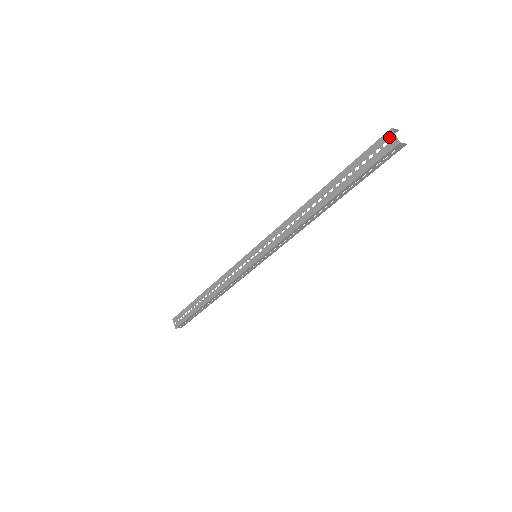
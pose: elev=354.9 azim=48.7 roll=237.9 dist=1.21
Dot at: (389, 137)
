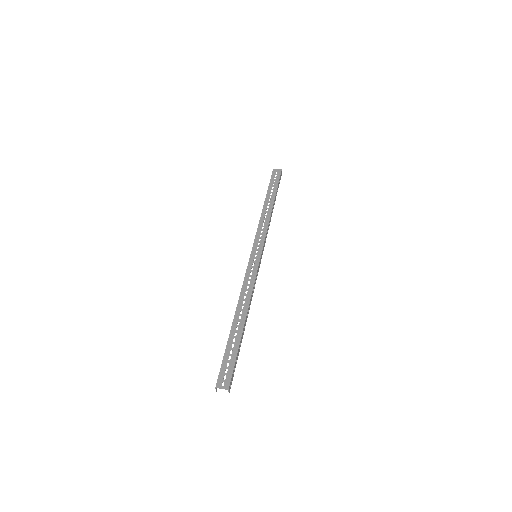
Dot at: (276, 170)
